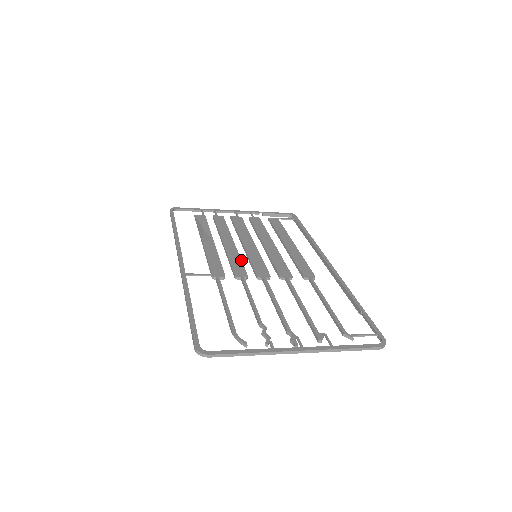
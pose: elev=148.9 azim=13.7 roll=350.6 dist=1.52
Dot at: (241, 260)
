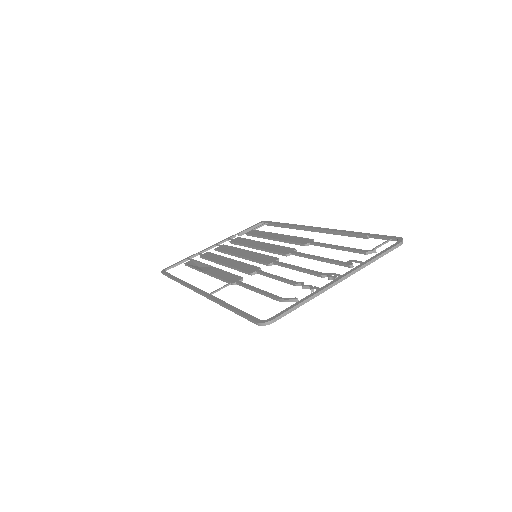
Dot at: (246, 263)
